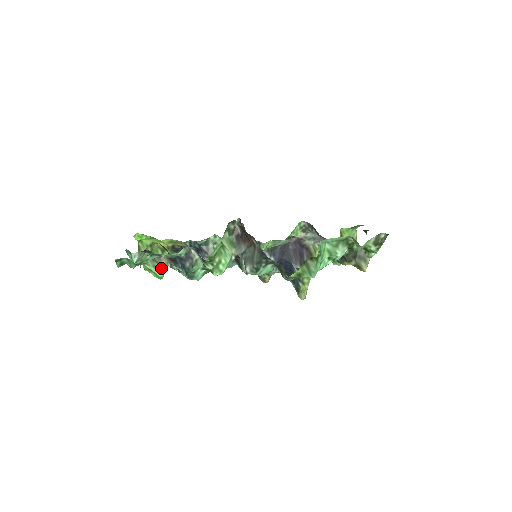
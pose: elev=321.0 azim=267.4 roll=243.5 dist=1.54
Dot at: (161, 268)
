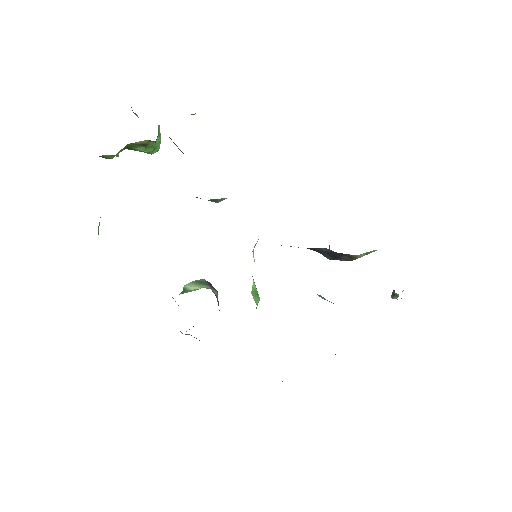
Dot at: occluded
